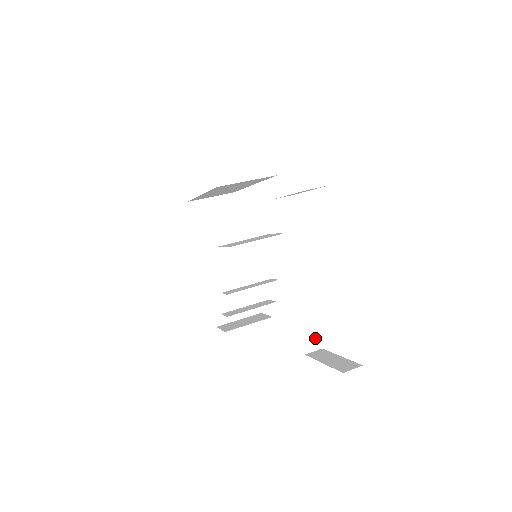
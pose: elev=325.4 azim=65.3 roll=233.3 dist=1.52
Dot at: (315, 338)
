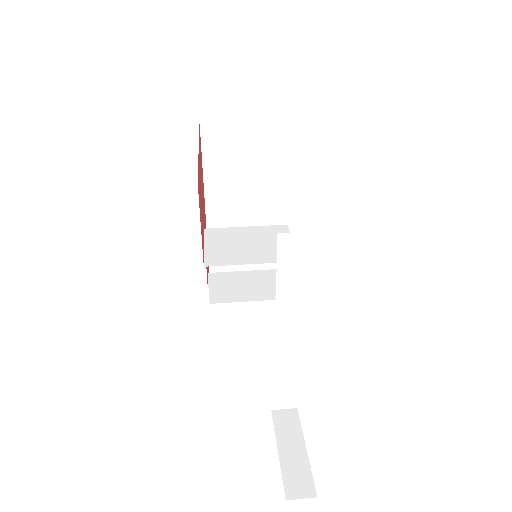
Dot at: (291, 397)
